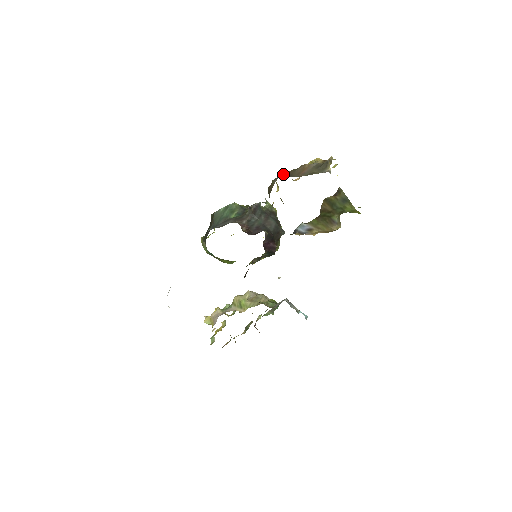
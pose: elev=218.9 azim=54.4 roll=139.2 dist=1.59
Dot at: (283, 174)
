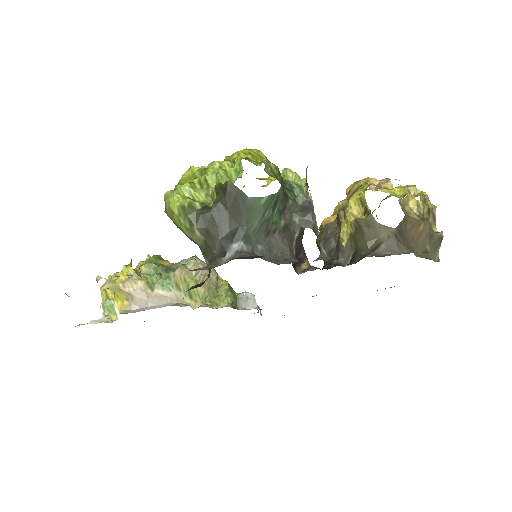
Dot at: (398, 228)
